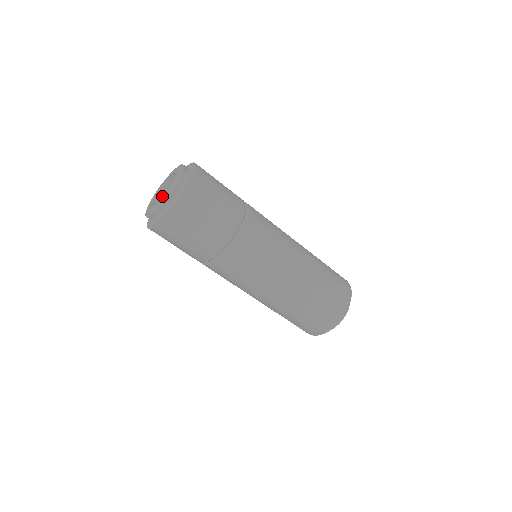
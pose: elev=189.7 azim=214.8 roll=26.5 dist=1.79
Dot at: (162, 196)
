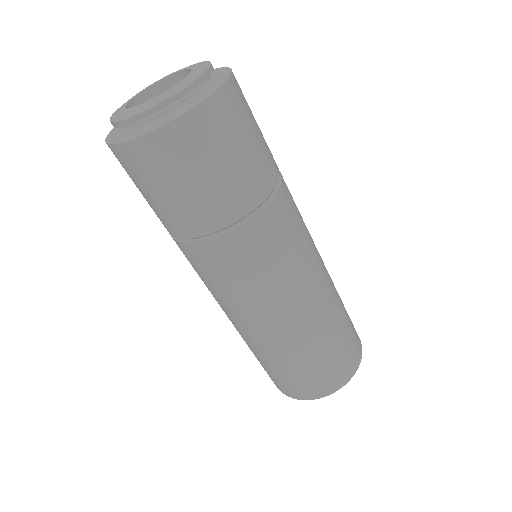
Dot at: occluded
